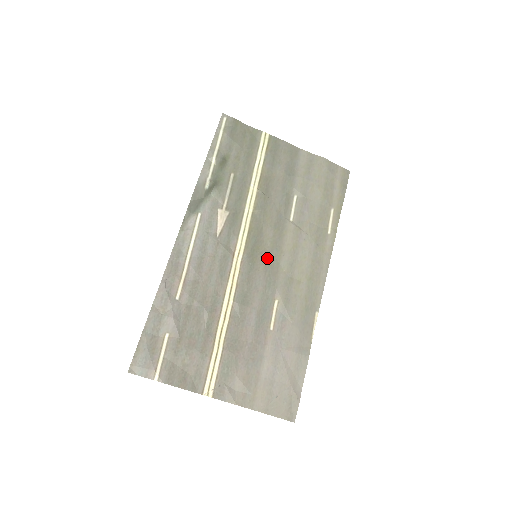
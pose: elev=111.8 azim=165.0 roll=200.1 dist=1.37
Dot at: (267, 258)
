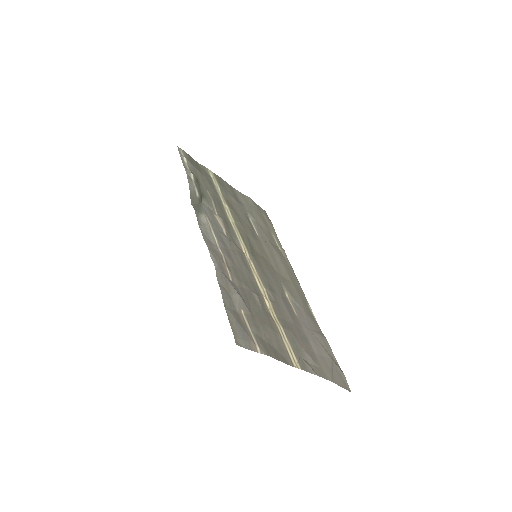
Dot at: (263, 259)
